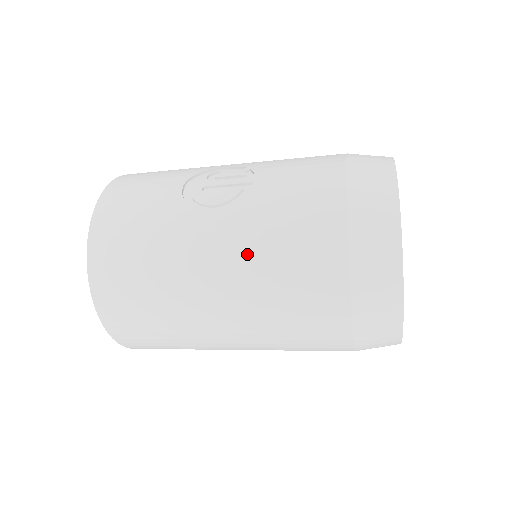
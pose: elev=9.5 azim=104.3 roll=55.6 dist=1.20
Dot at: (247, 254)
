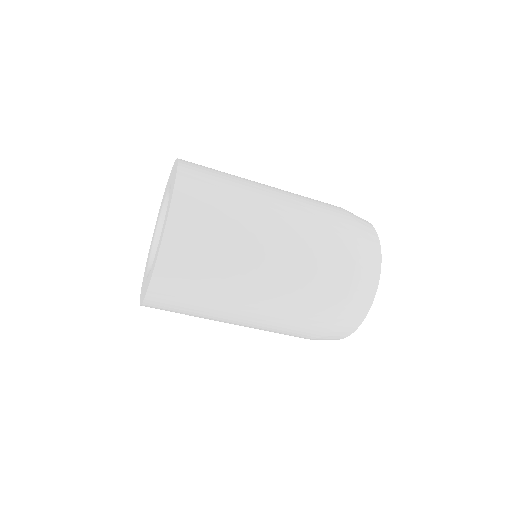
Dot at: occluded
